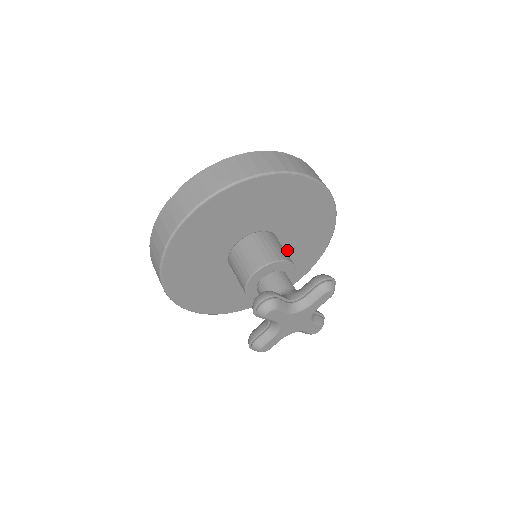
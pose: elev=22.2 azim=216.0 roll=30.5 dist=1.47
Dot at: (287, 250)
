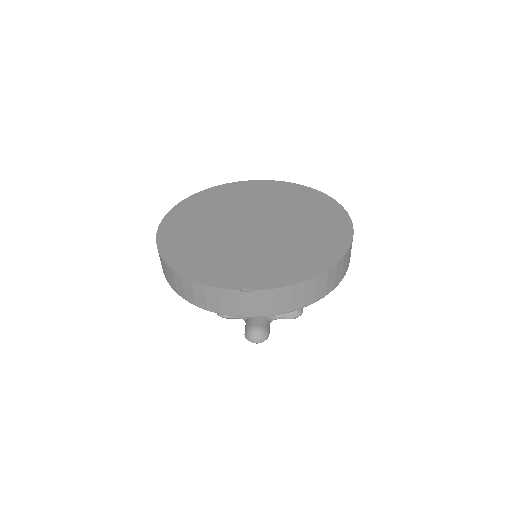
Dot at: occluded
